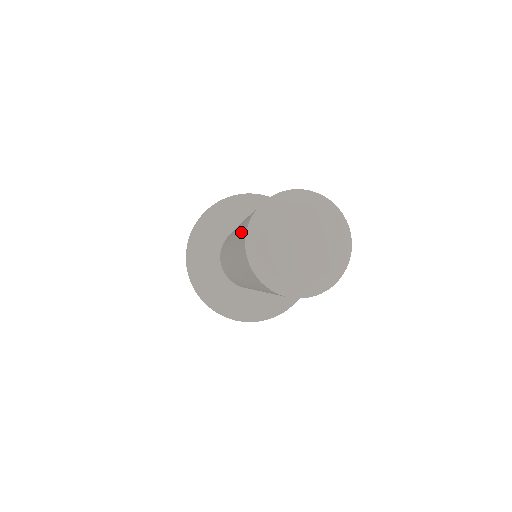
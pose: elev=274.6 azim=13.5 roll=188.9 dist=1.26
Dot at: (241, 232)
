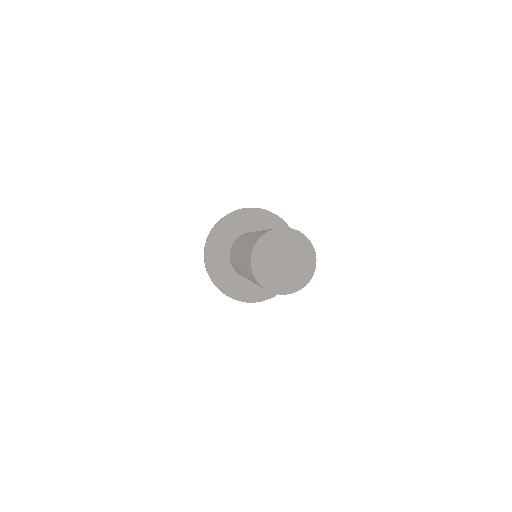
Dot at: occluded
